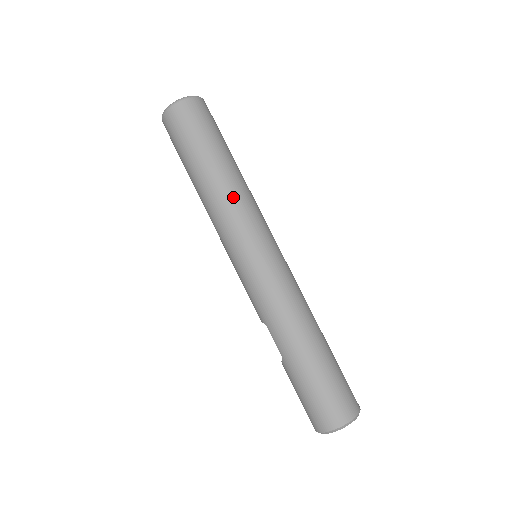
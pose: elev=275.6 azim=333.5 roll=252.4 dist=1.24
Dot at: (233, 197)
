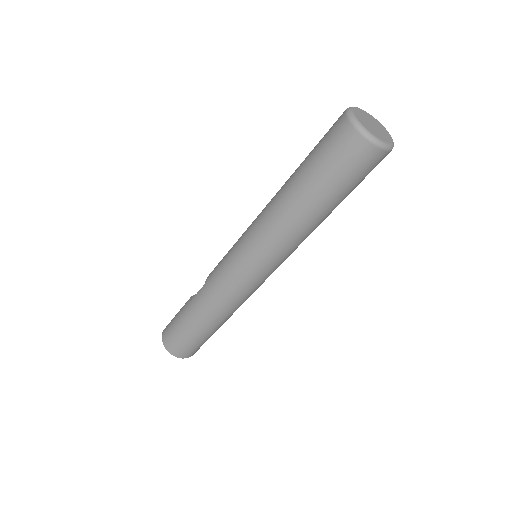
Dot at: (285, 232)
